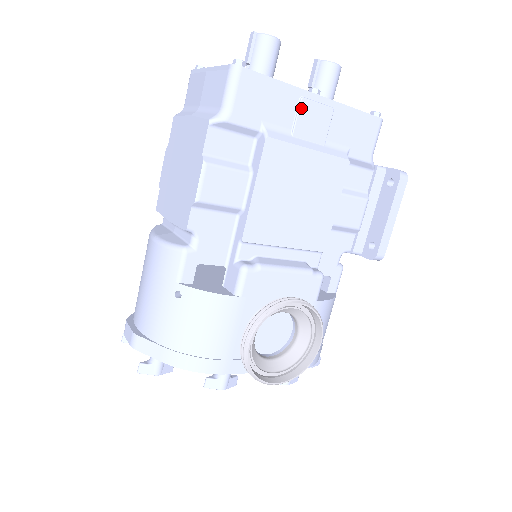
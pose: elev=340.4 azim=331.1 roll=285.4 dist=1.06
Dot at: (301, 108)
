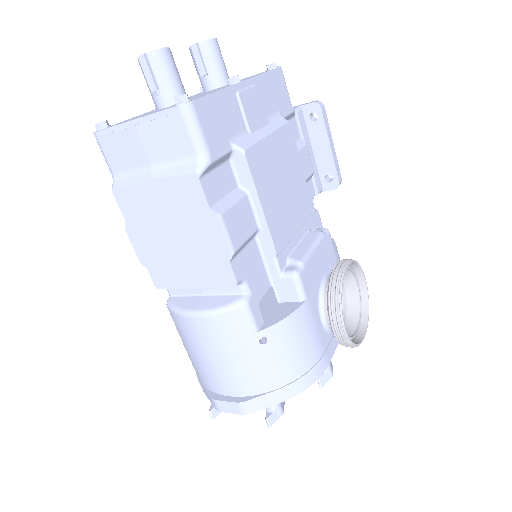
Dot at: (242, 103)
